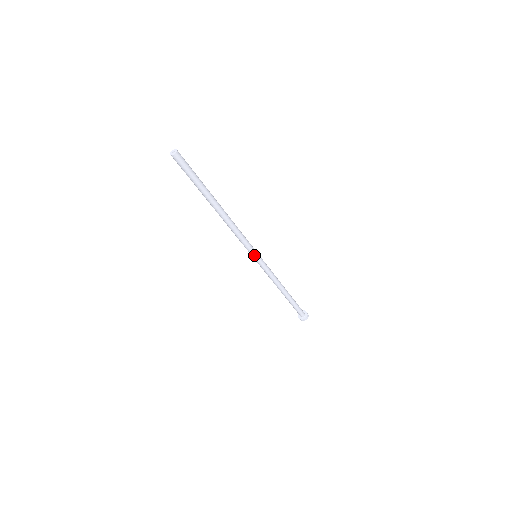
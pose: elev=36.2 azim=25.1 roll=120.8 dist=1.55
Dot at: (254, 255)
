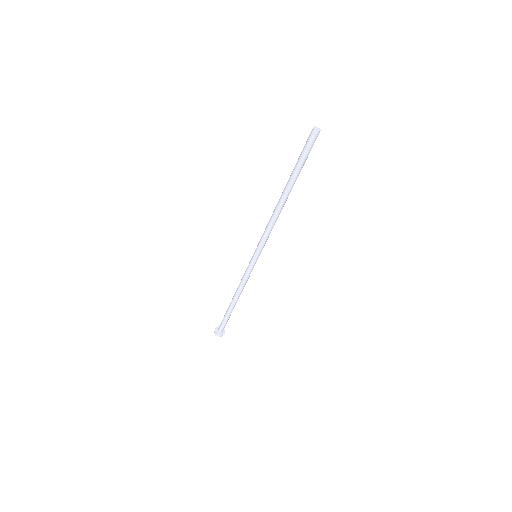
Dot at: (257, 254)
